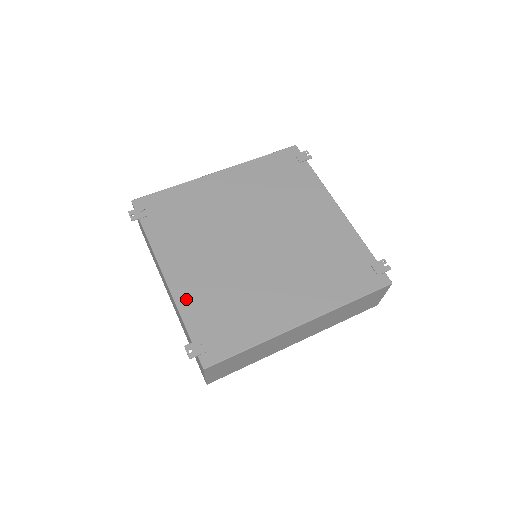
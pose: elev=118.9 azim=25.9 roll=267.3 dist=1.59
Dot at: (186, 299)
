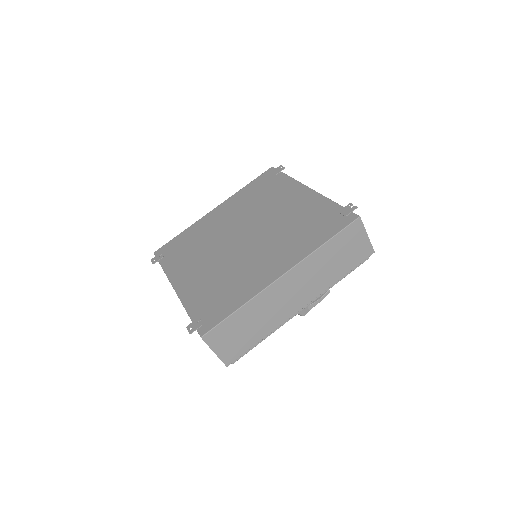
Dot at: (189, 296)
